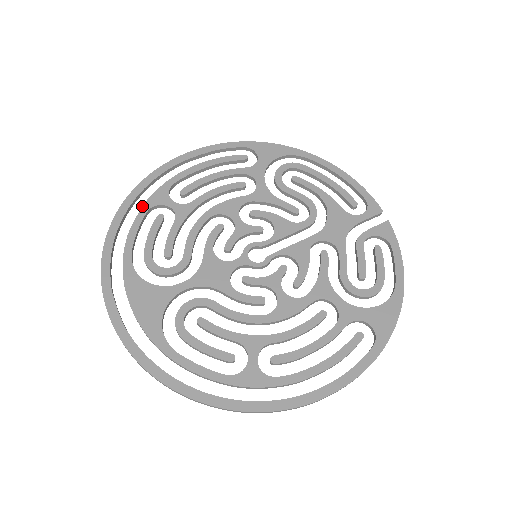
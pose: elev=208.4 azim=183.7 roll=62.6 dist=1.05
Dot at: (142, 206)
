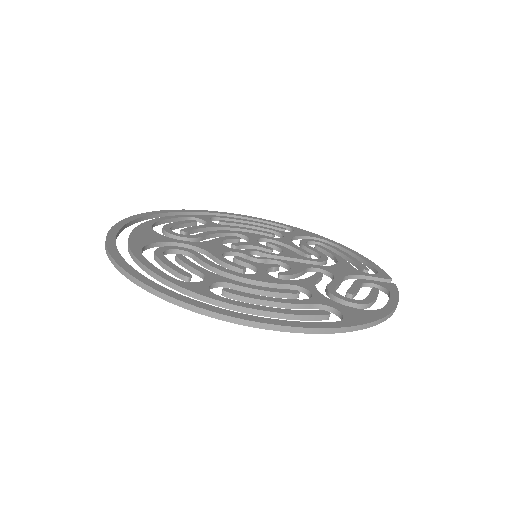
Dot at: occluded
